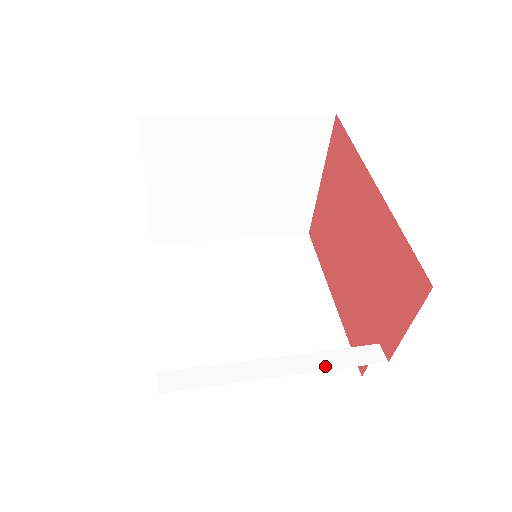
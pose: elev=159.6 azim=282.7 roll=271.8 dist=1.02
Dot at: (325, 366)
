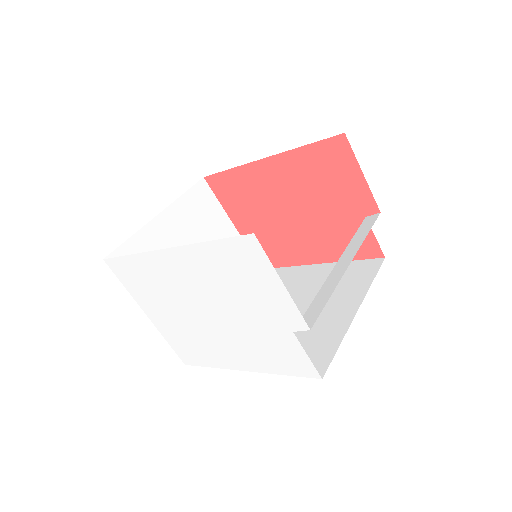
Dot at: (360, 241)
